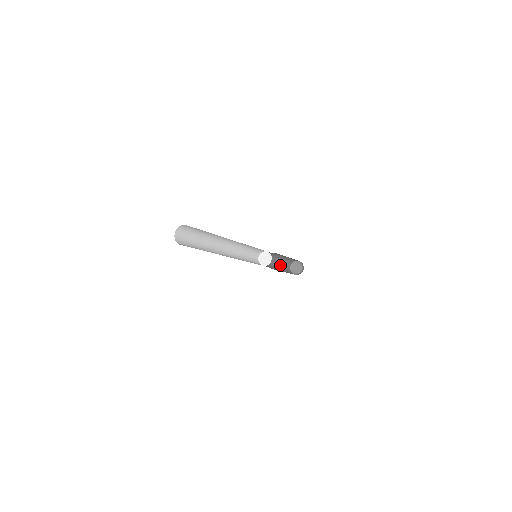
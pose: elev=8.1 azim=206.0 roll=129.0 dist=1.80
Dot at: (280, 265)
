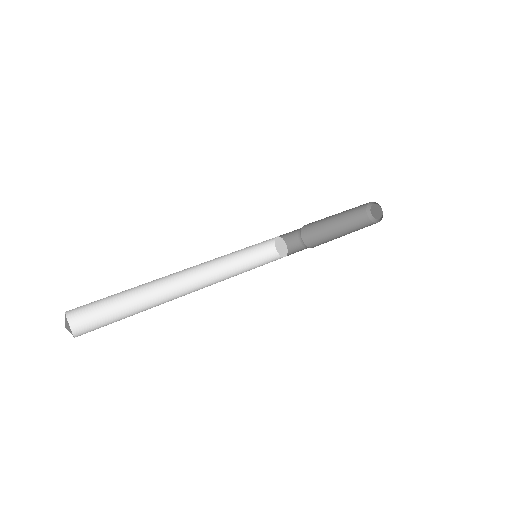
Dot at: (338, 216)
